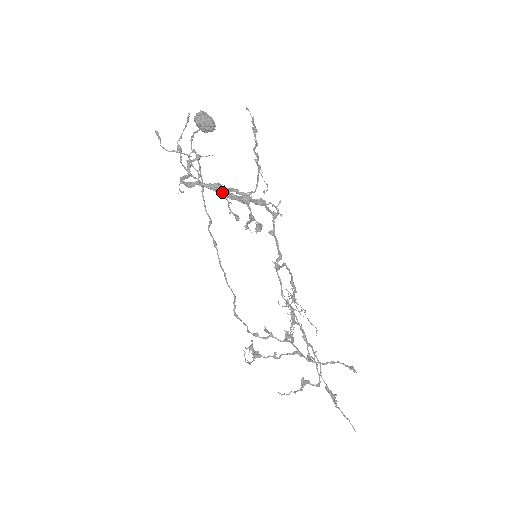
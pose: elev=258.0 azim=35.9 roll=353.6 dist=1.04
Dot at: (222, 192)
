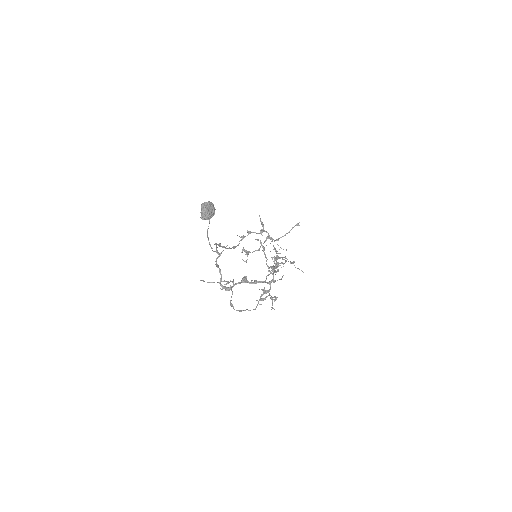
Dot at: occluded
